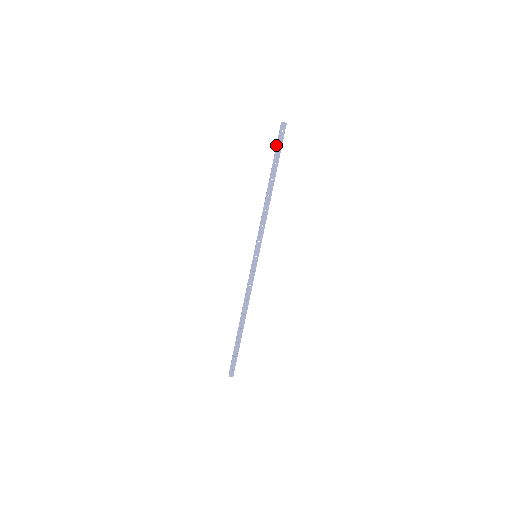
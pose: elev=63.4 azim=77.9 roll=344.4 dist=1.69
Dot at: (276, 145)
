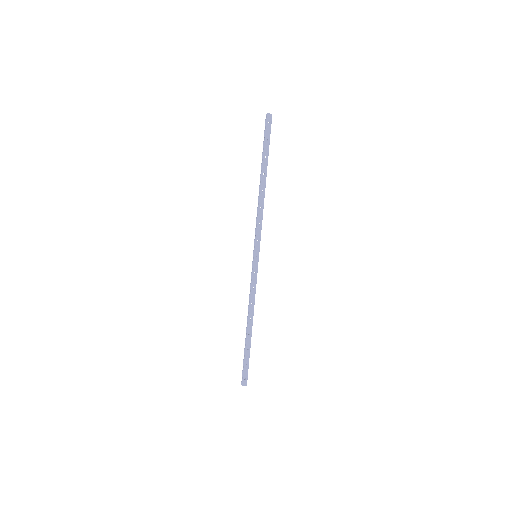
Dot at: occluded
